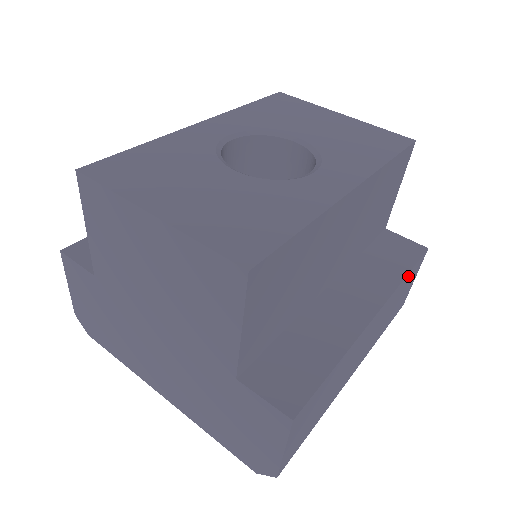
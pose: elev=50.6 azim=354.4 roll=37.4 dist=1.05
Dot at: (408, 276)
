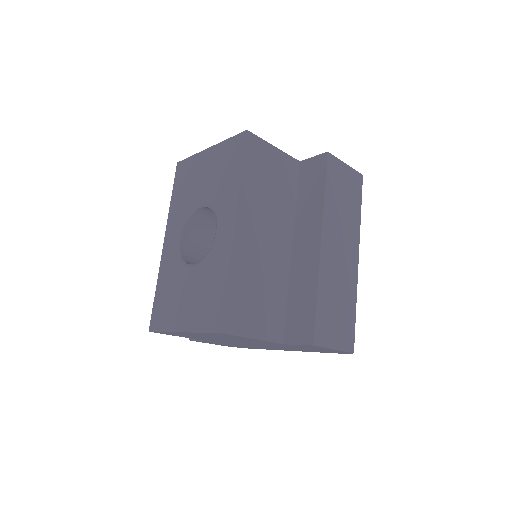
Dot at: (328, 187)
